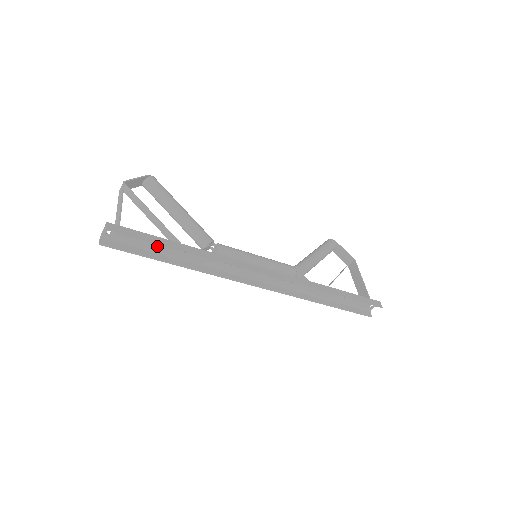
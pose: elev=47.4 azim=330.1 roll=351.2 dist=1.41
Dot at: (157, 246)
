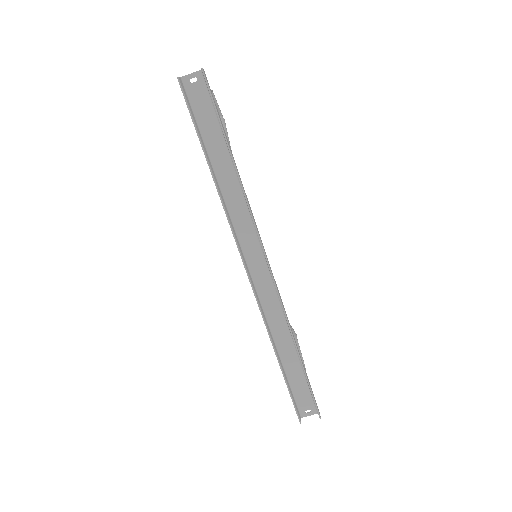
Dot at: (213, 138)
